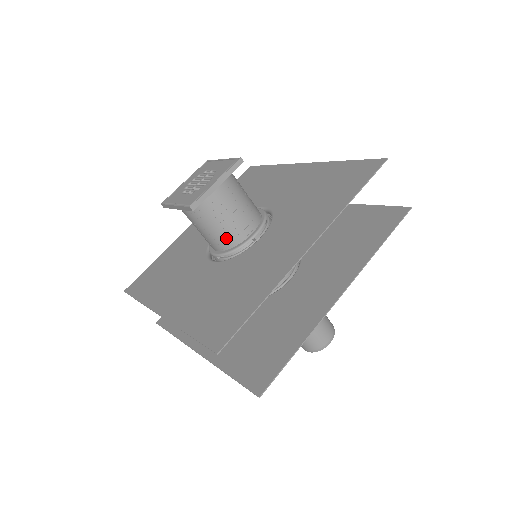
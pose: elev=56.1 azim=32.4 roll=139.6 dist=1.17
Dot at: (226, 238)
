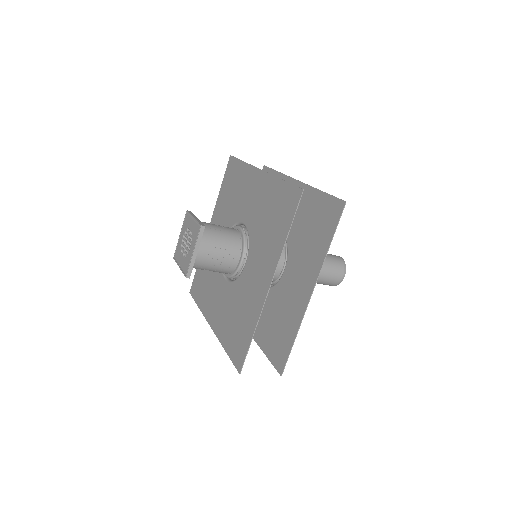
Dot at: (224, 271)
